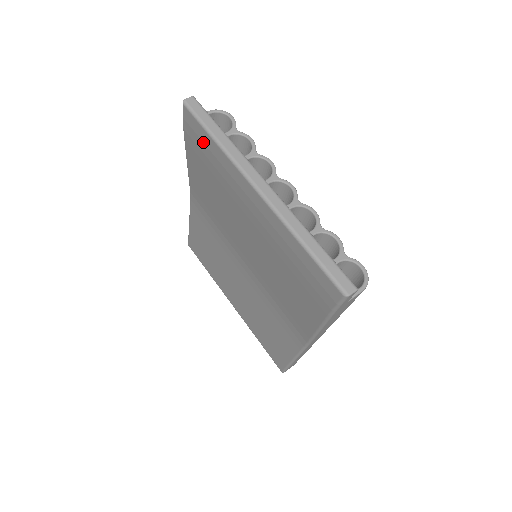
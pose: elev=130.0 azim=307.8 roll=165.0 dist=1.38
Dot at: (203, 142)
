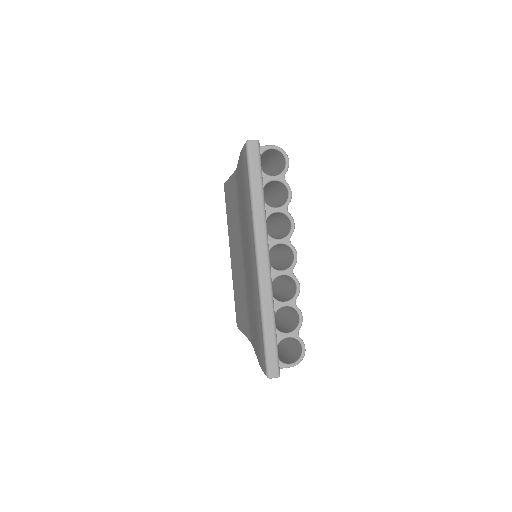
Dot at: (246, 182)
